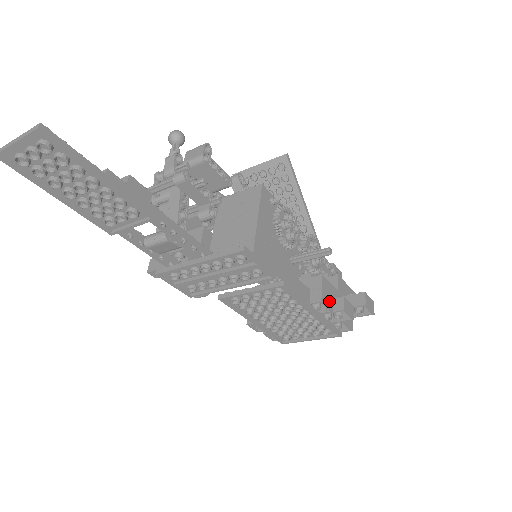
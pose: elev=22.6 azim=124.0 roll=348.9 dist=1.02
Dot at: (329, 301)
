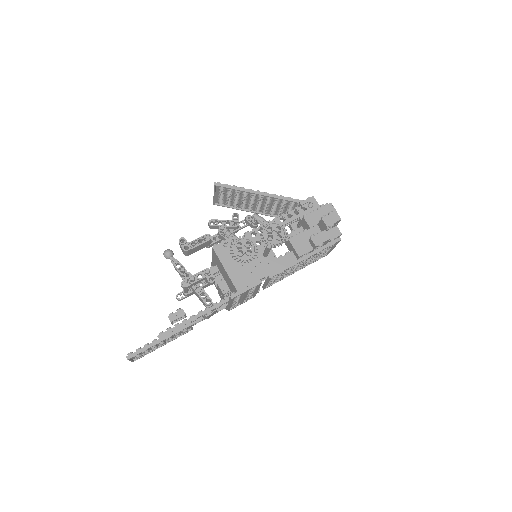
Dot at: (306, 247)
